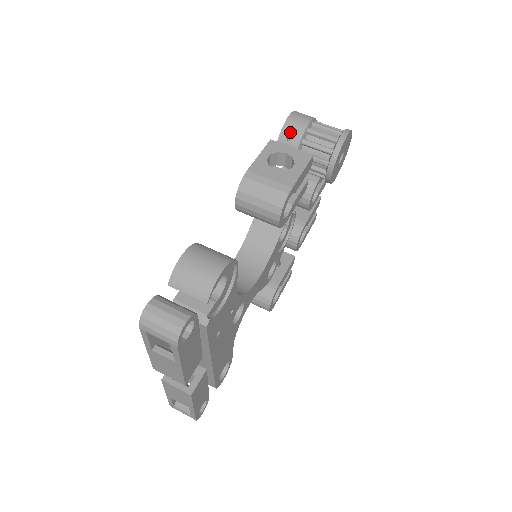
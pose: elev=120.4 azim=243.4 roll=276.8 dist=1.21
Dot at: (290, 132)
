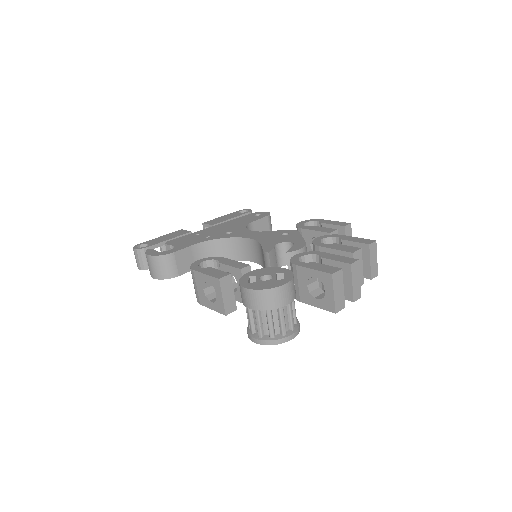
Dot at: occluded
